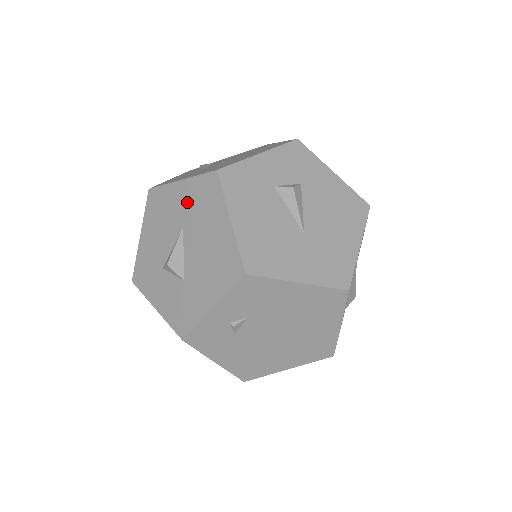
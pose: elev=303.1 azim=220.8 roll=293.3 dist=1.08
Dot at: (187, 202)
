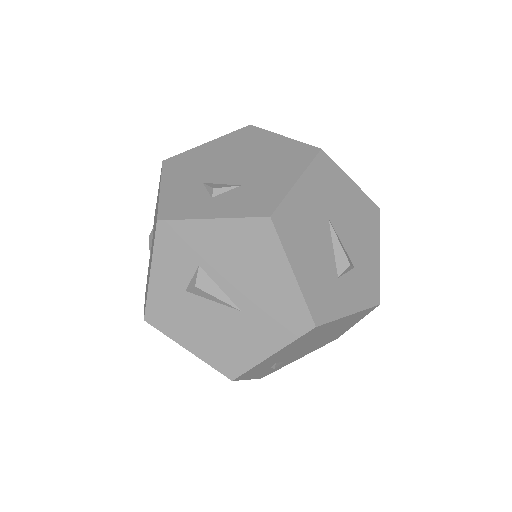
Dot at: occluded
